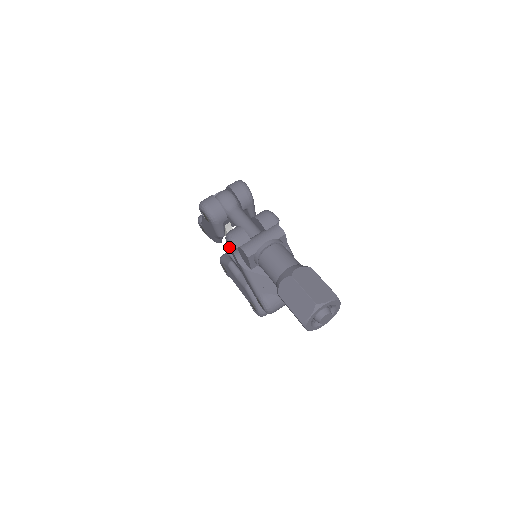
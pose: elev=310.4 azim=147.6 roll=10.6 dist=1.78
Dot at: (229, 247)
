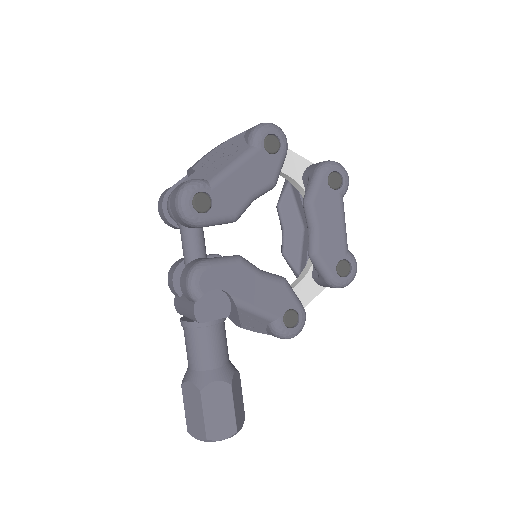
Dot at: occluded
